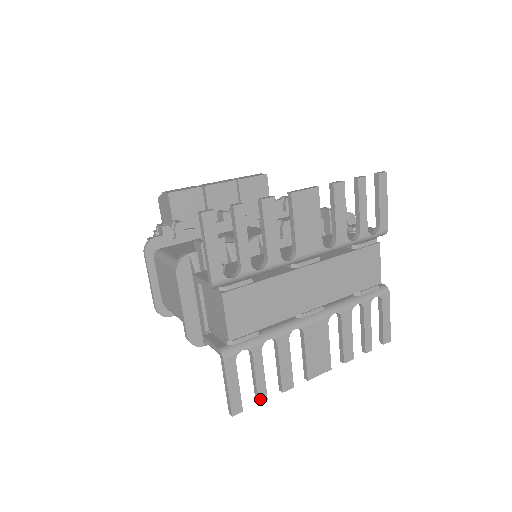
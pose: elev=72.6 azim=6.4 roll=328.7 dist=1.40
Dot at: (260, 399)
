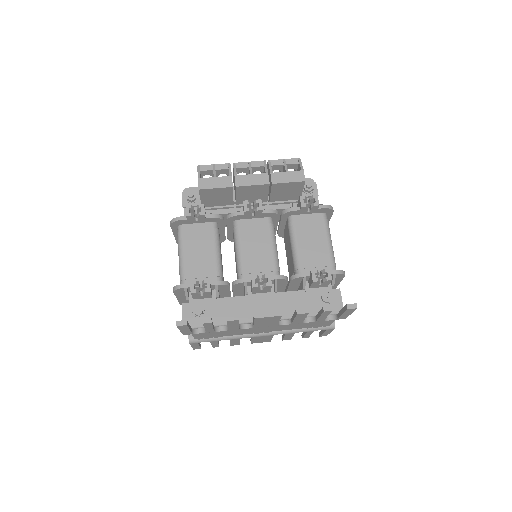
Dot at: (214, 347)
